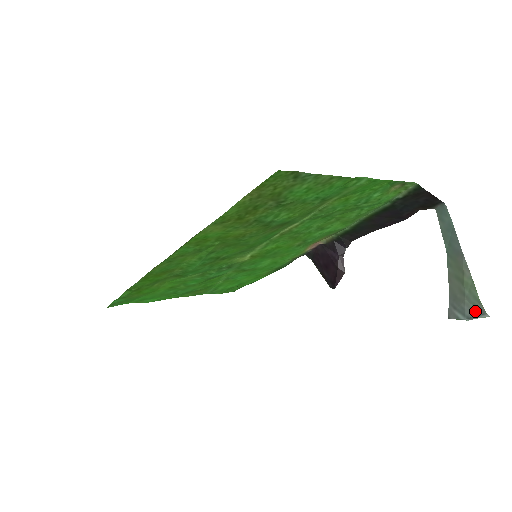
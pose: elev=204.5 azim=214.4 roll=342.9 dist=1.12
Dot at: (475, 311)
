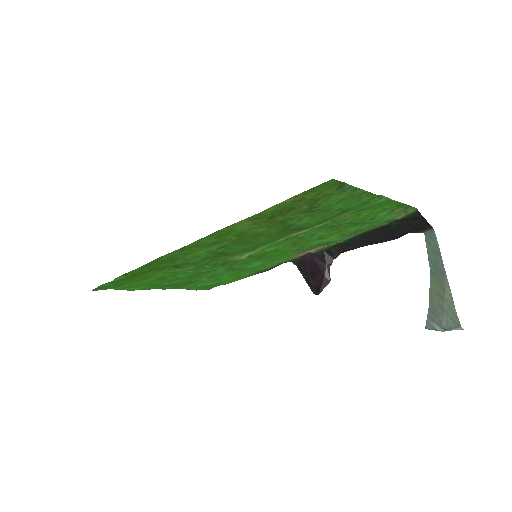
Dot at: (451, 324)
